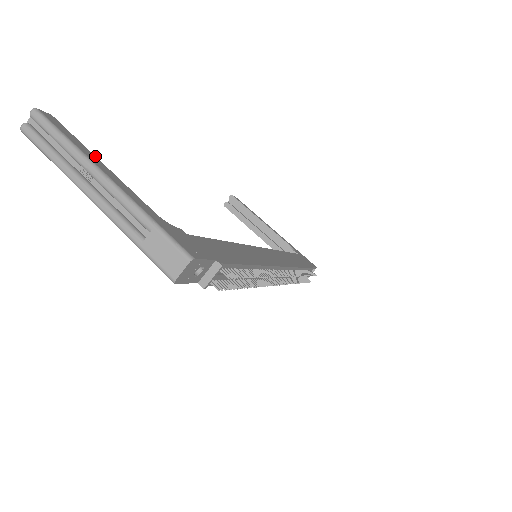
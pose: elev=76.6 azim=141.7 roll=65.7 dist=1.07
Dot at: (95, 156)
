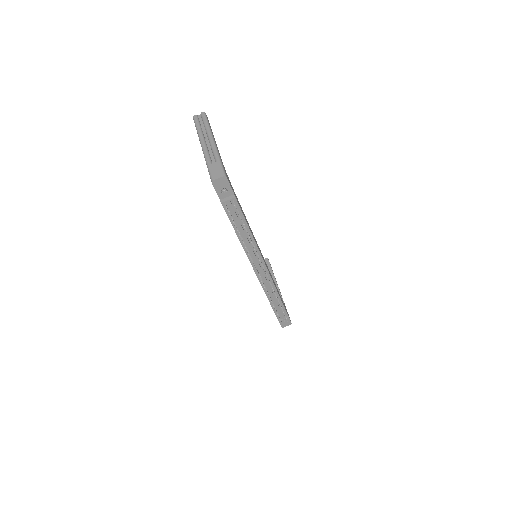
Dot at: occluded
